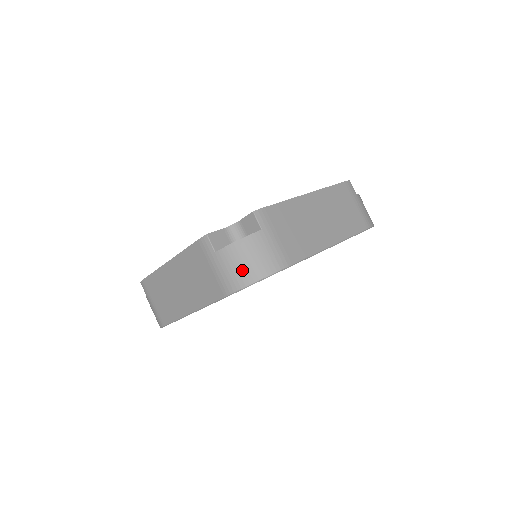
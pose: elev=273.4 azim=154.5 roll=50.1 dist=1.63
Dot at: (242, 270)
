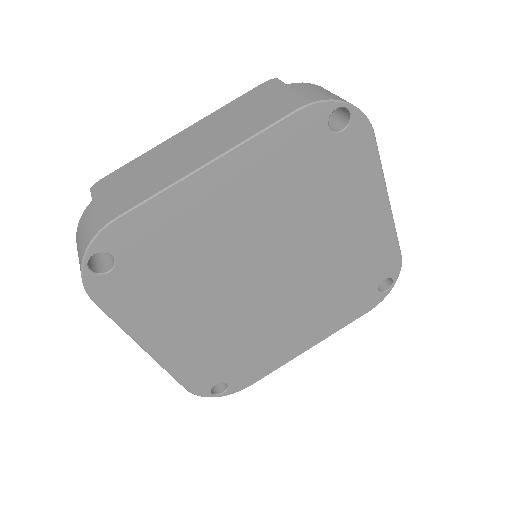
Dot at: (326, 93)
